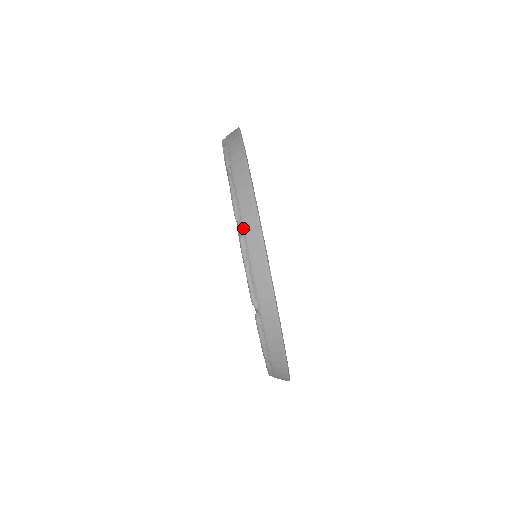
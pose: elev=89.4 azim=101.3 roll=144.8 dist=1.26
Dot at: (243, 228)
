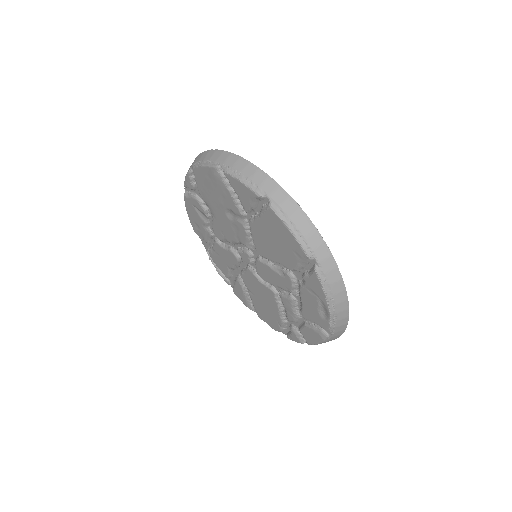
Dot at: (192, 165)
